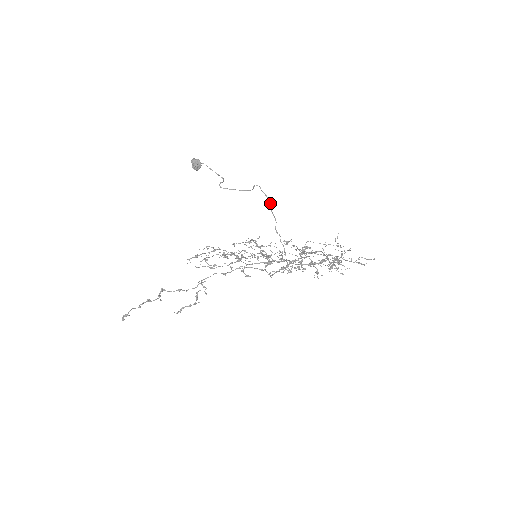
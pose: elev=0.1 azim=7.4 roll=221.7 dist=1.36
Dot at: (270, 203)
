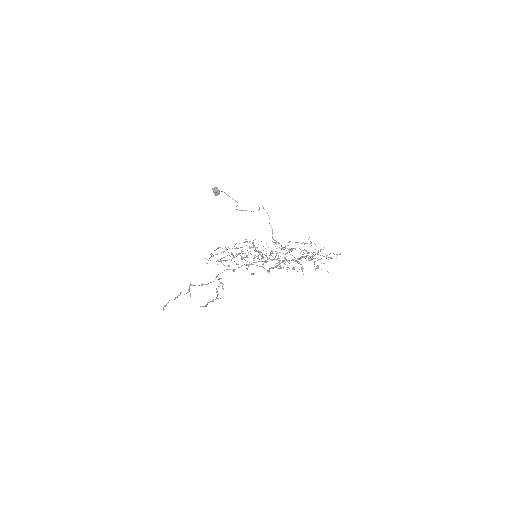
Dot at: (269, 218)
